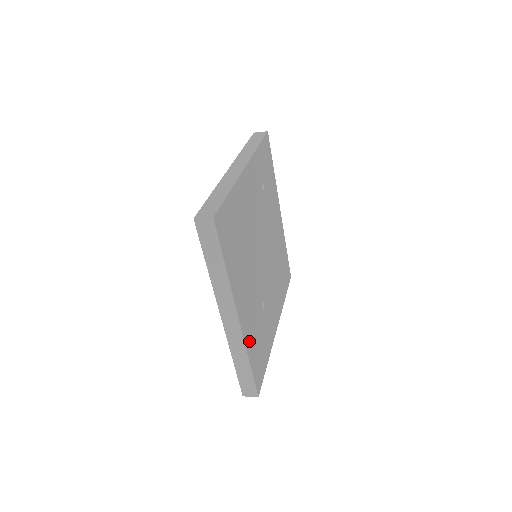
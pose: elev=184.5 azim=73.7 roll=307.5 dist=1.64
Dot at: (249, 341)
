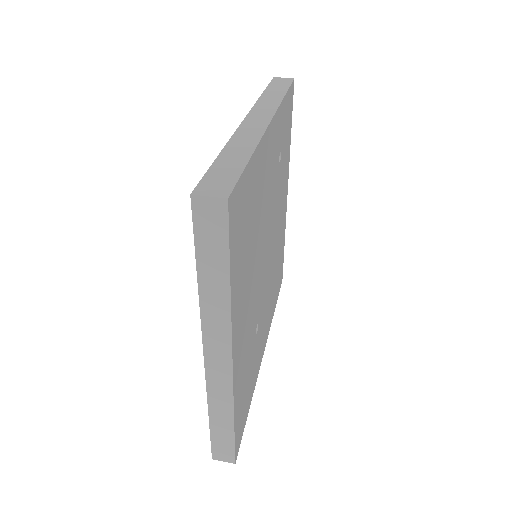
Dot at: (238, 389)
